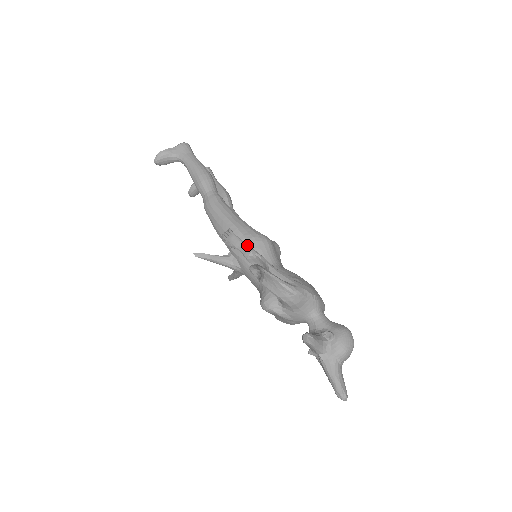
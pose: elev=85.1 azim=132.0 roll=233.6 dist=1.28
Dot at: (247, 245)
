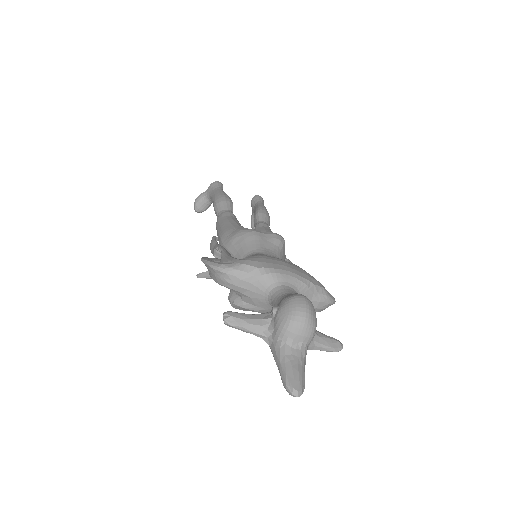
Dot at: (228, 246)
